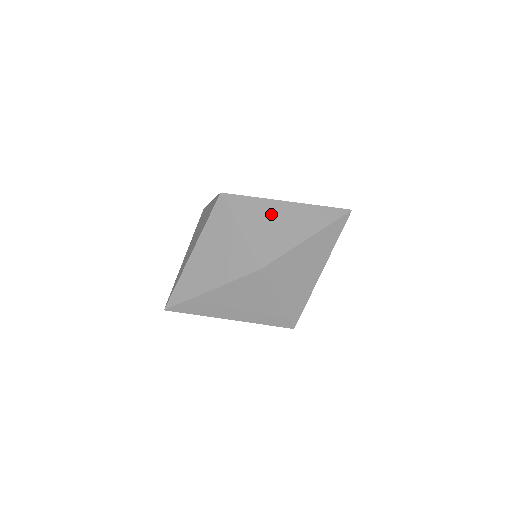
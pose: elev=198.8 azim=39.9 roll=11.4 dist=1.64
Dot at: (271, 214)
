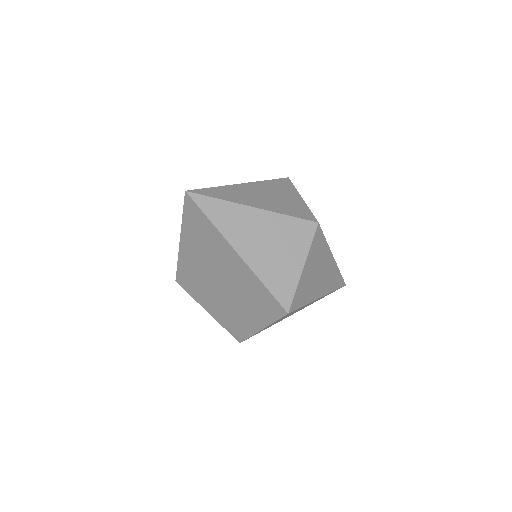
Dot at: occluded
